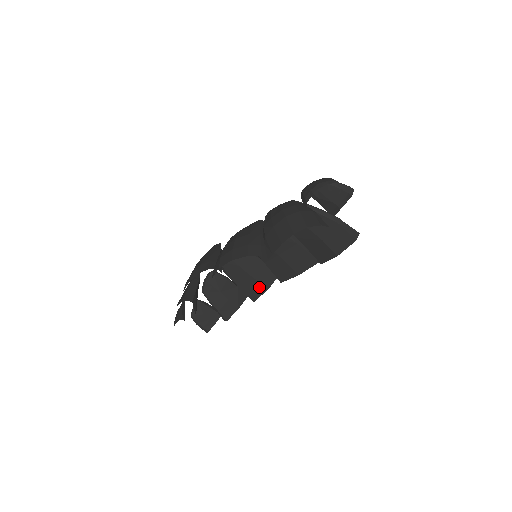
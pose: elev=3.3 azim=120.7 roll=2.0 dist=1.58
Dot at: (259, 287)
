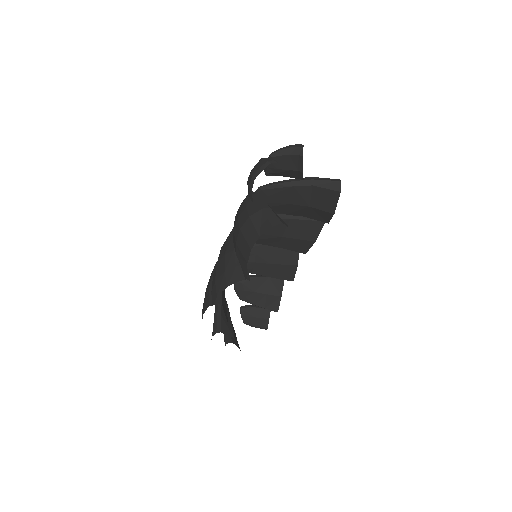
Dot at: (288, 268)
